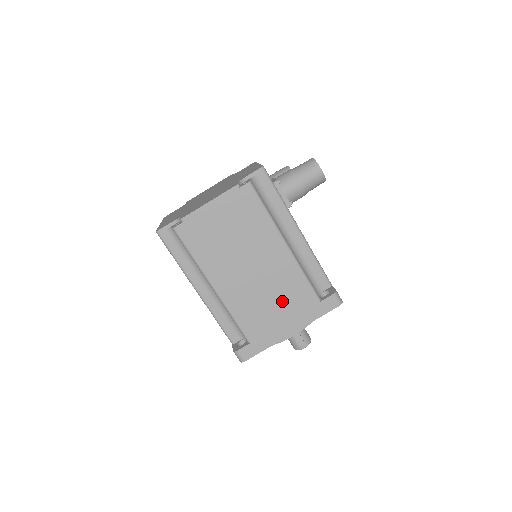
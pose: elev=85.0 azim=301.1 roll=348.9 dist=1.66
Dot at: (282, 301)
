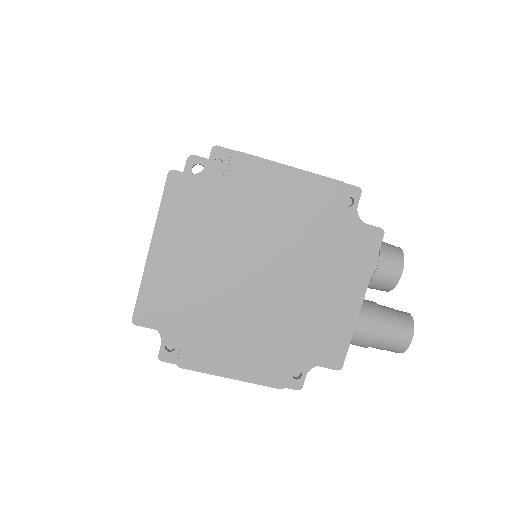
Dot at: occluded
